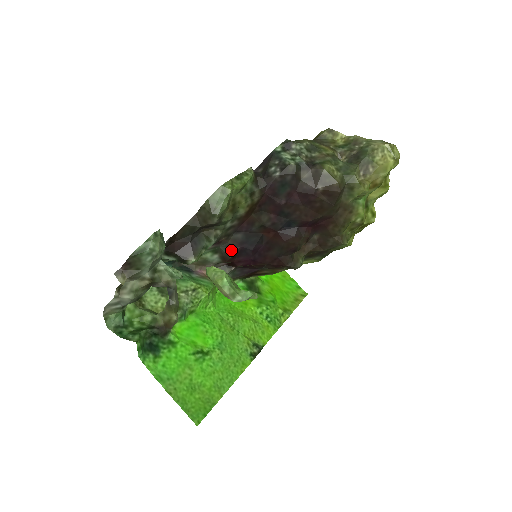
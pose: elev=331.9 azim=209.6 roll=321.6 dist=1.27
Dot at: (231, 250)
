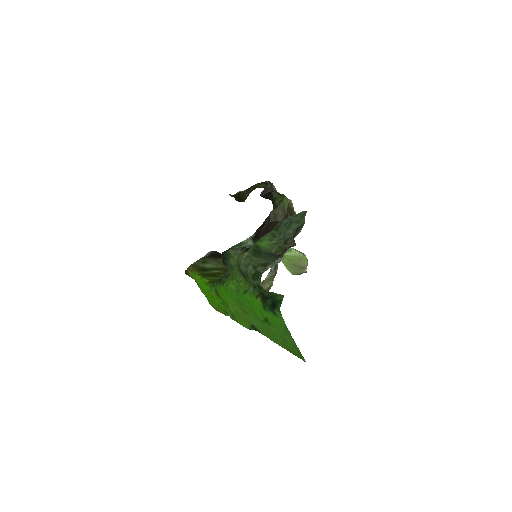
Dot at: (247, 249)
